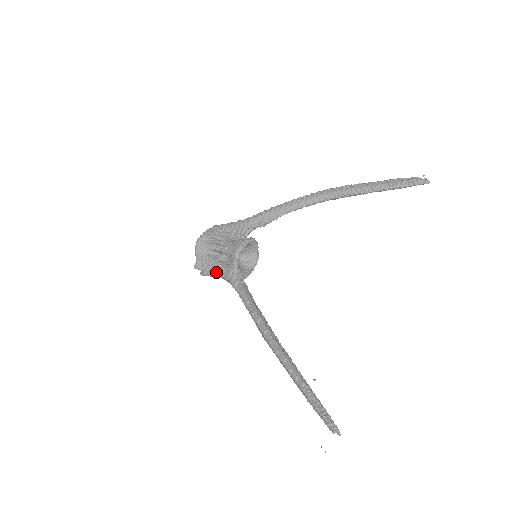
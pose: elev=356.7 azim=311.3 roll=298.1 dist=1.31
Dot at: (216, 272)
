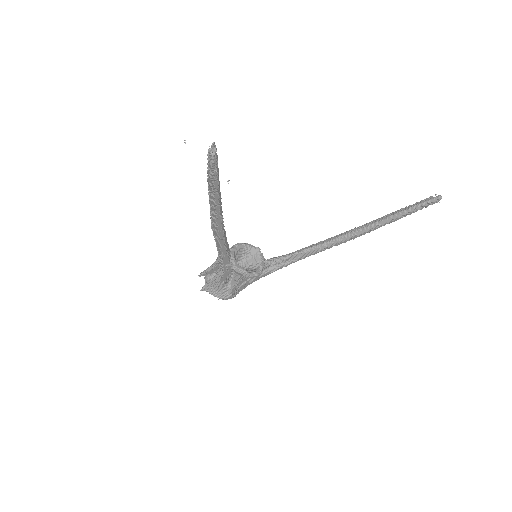
Dot at: (213, 264)
